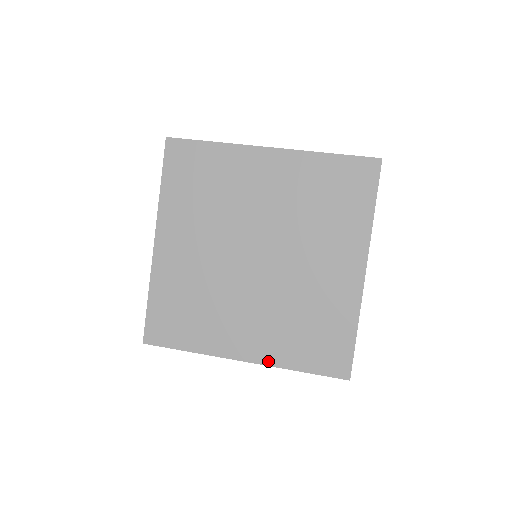
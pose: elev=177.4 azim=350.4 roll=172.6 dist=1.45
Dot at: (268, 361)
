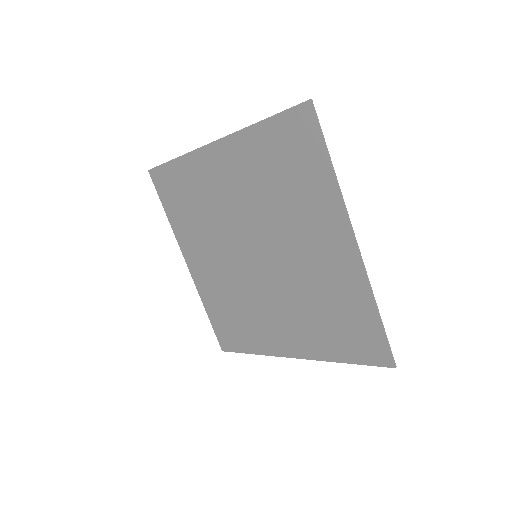
Dot at: (313, 356)
